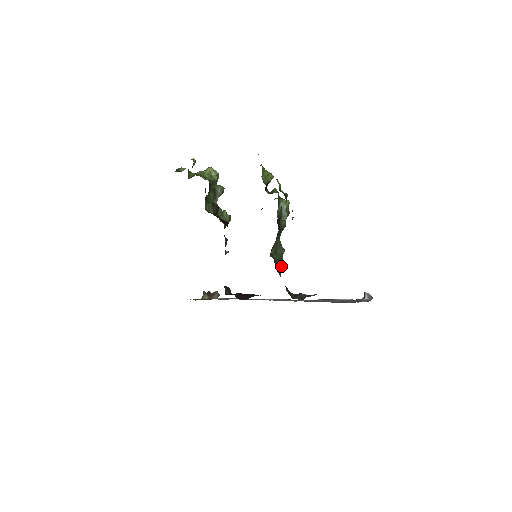
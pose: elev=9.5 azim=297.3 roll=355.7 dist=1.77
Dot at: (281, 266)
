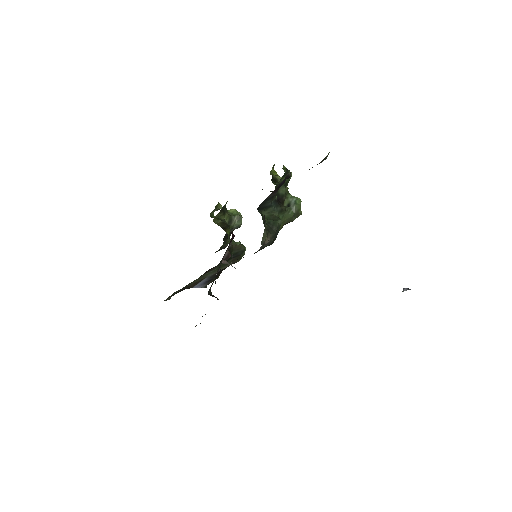
Dot at: (274, 232)
